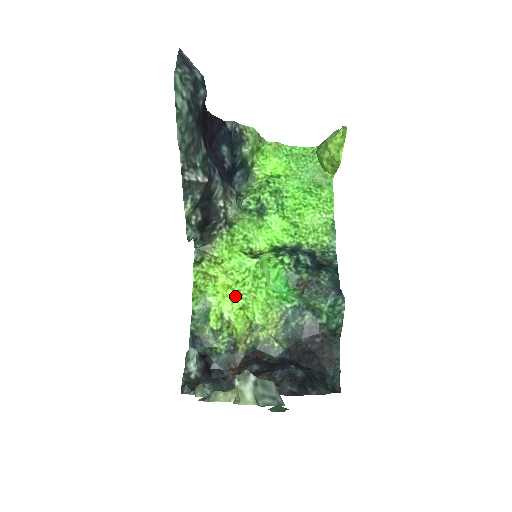
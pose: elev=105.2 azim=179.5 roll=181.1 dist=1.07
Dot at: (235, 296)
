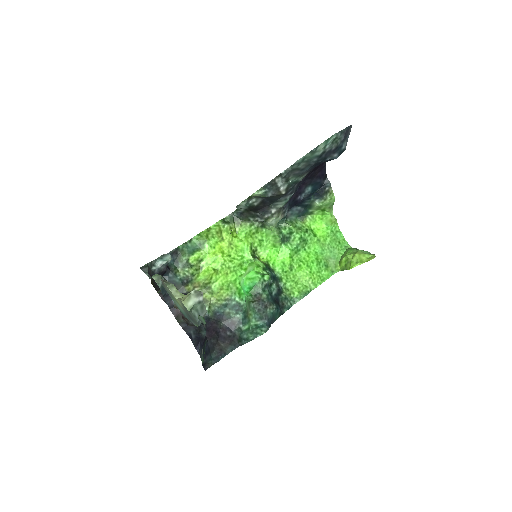
Dot at: (220, 260)
